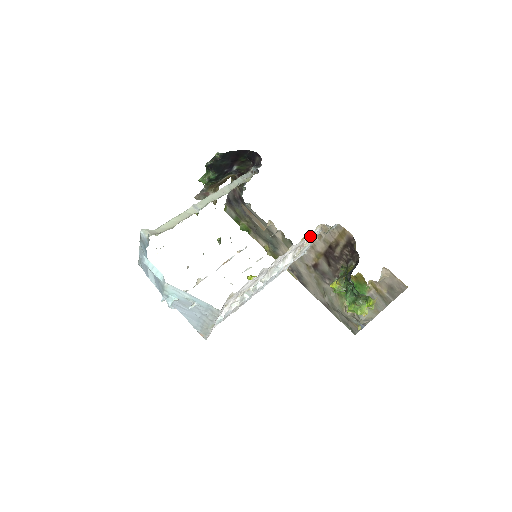
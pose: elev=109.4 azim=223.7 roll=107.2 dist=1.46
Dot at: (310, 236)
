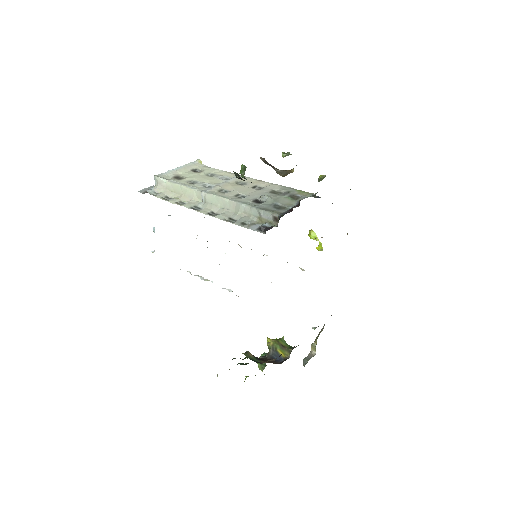
Dot at: occluded
